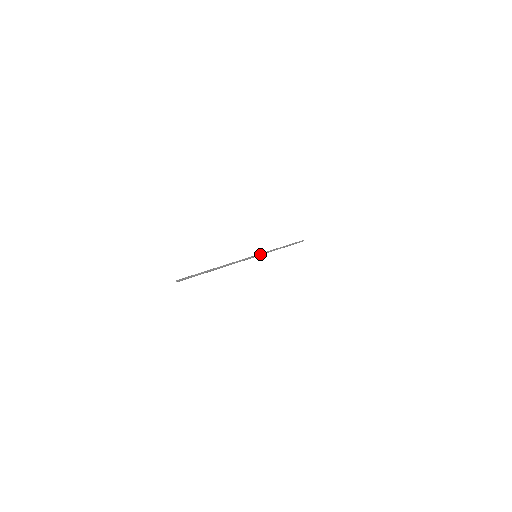
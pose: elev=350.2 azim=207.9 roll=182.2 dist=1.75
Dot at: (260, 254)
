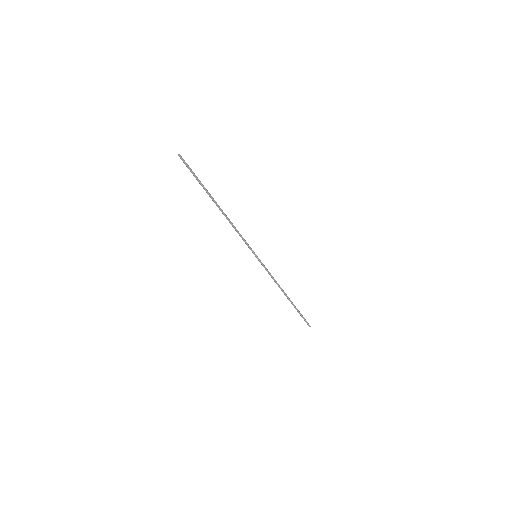
Dot at: occluded
